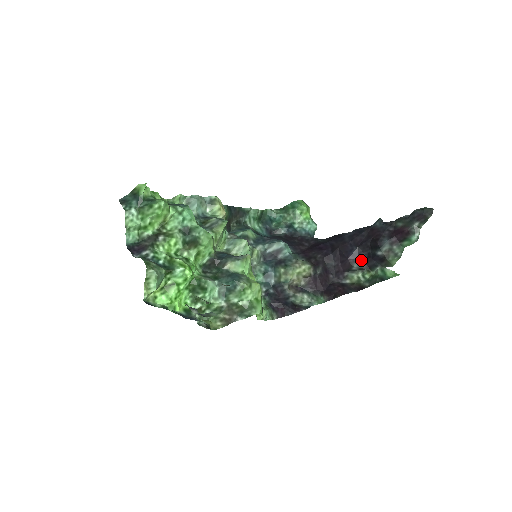
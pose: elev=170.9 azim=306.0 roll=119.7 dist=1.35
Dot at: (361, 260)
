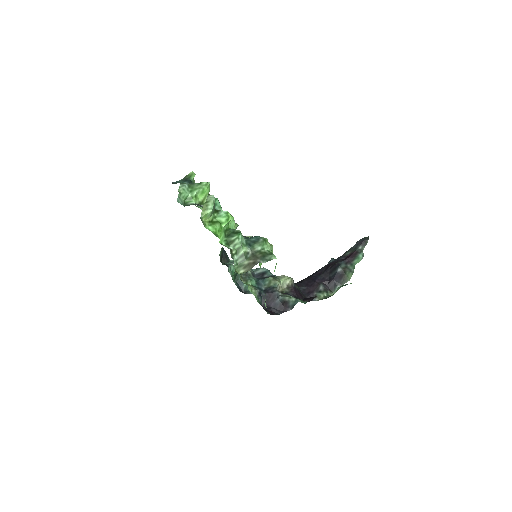
Dot at: (324, 284)
